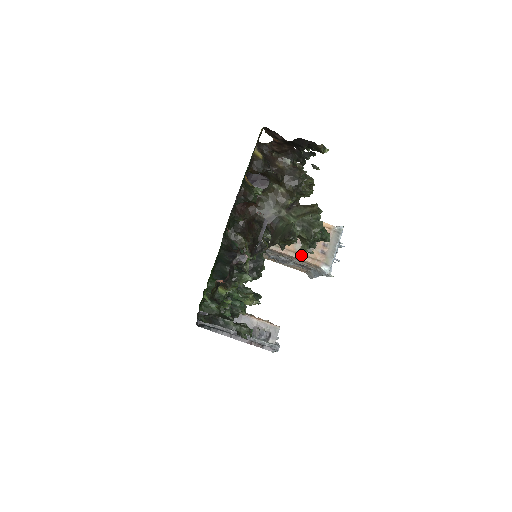
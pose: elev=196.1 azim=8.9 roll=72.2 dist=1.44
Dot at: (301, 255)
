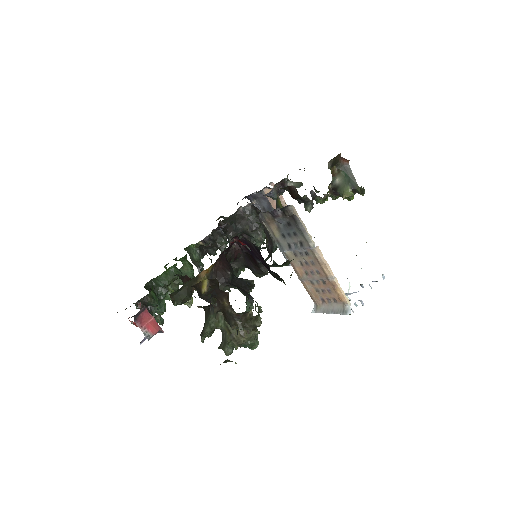
Dot at: occluded
